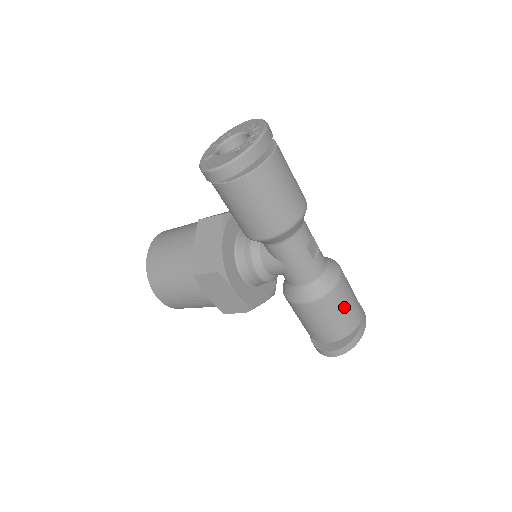
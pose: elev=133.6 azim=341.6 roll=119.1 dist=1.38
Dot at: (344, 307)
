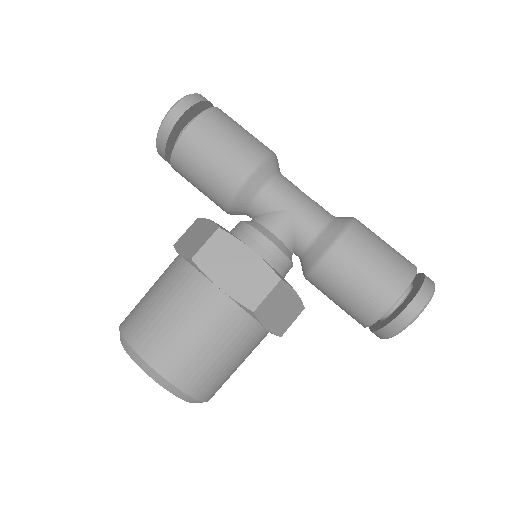
Dot at: (383, 241)
